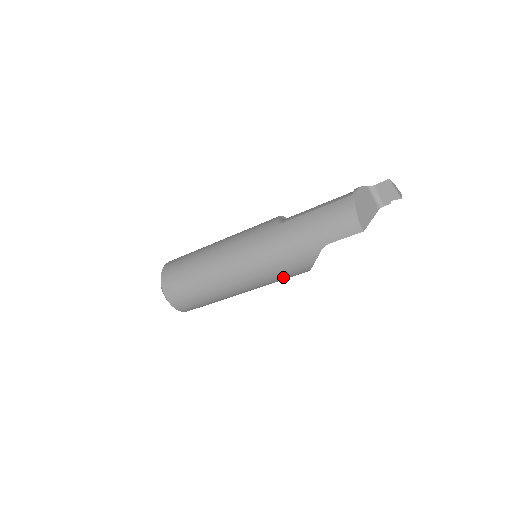
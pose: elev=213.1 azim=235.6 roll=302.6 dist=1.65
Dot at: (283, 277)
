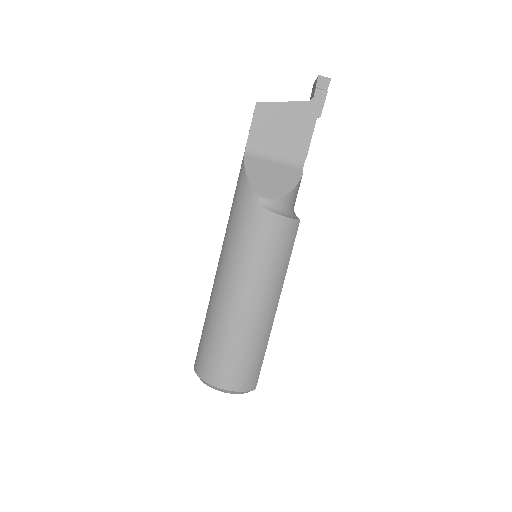
Dot at: (241, 224)
